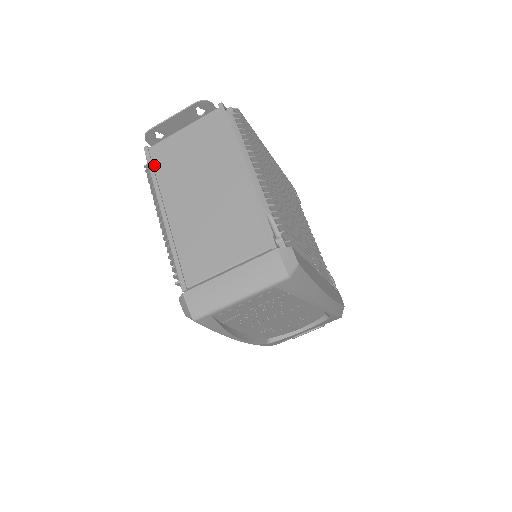
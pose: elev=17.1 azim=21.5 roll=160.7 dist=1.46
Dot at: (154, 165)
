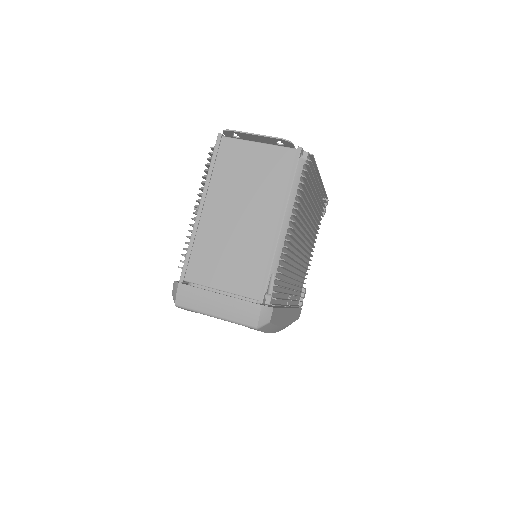
Dot at: (218, 157)
